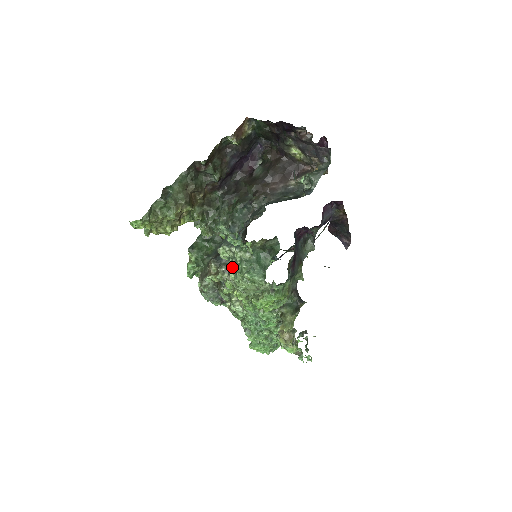
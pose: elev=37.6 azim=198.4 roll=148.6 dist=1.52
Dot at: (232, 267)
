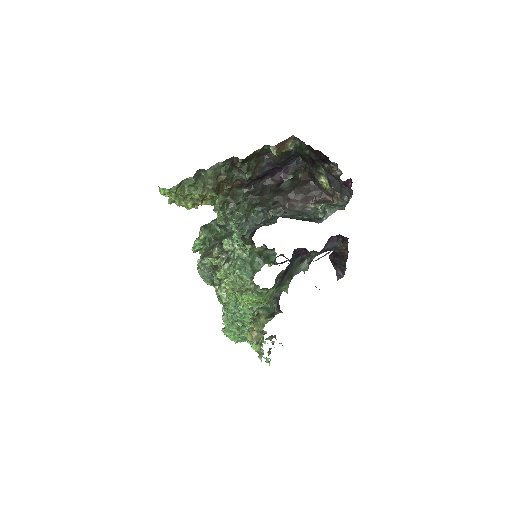
Dot at: (229, 259)
